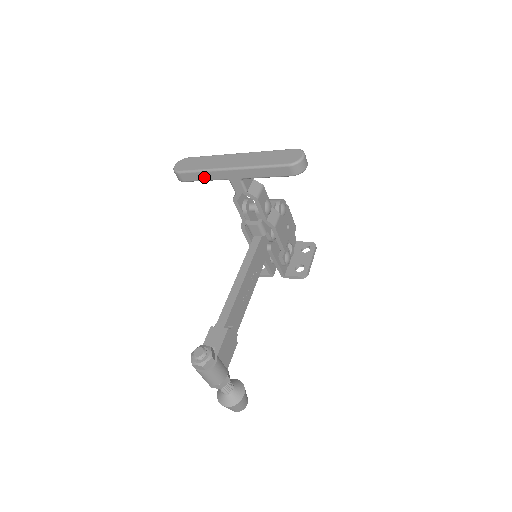
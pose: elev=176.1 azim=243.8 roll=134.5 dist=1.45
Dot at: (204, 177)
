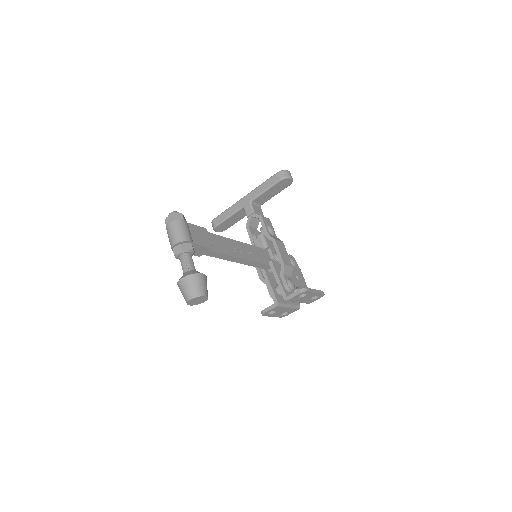
Dot at: (228, 213)
